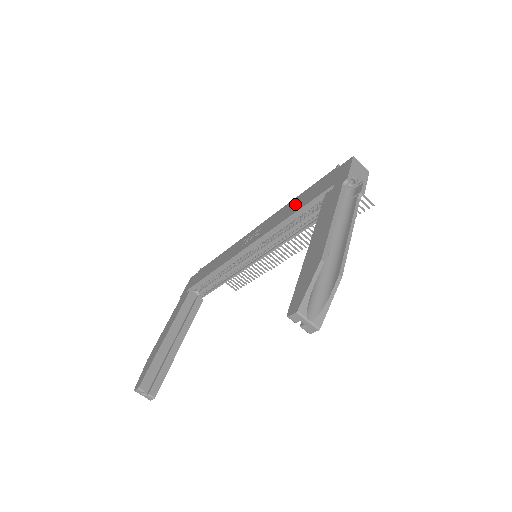
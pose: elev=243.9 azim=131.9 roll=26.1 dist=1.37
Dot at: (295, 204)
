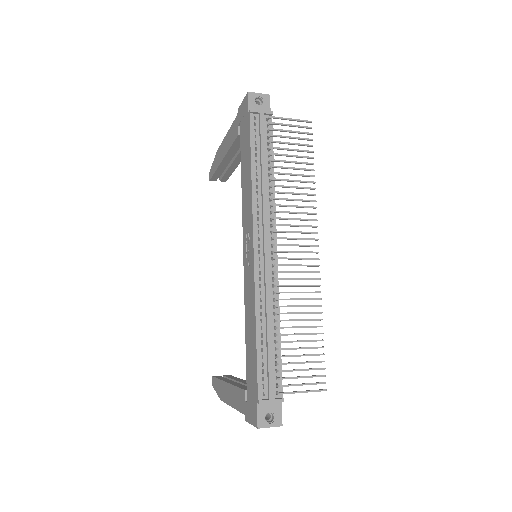
Dot at: (250, 335)
